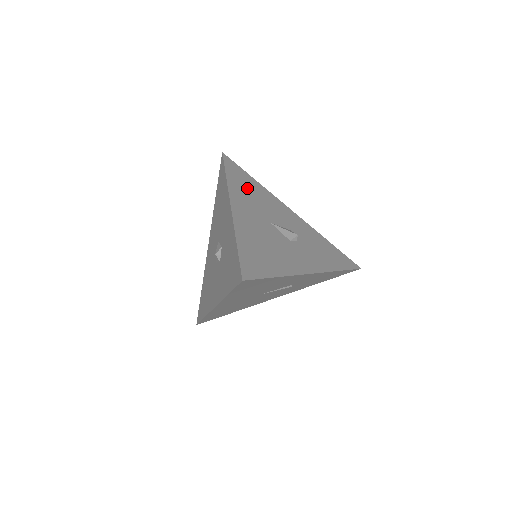
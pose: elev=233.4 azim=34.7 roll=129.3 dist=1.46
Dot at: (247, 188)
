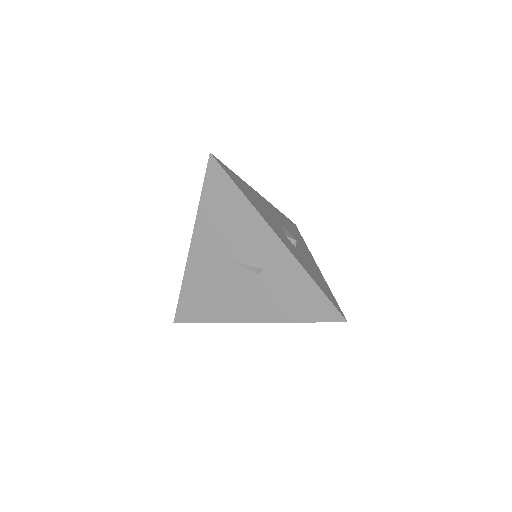
Dot at: (289, 225)
